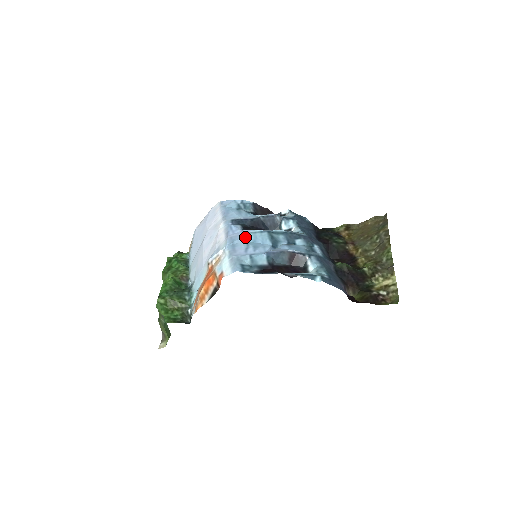
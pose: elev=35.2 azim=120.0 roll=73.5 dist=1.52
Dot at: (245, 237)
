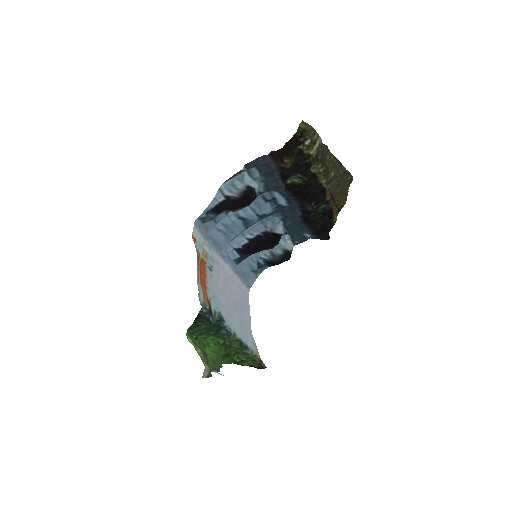
Dot at: (228, 239)
